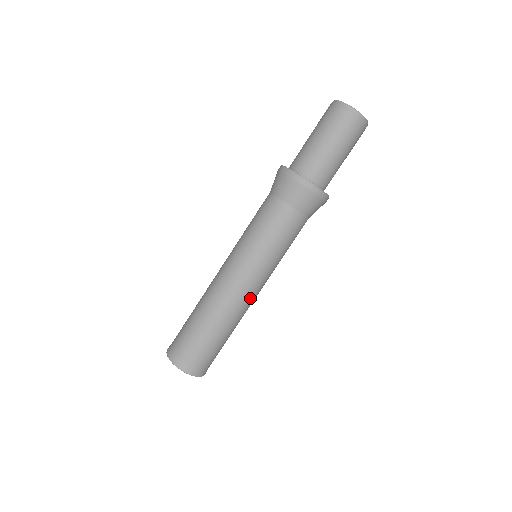
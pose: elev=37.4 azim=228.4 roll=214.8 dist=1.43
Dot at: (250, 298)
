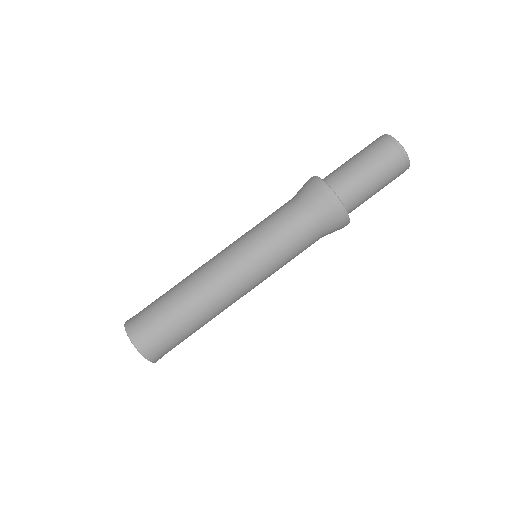
Dot at: (235, 294)
